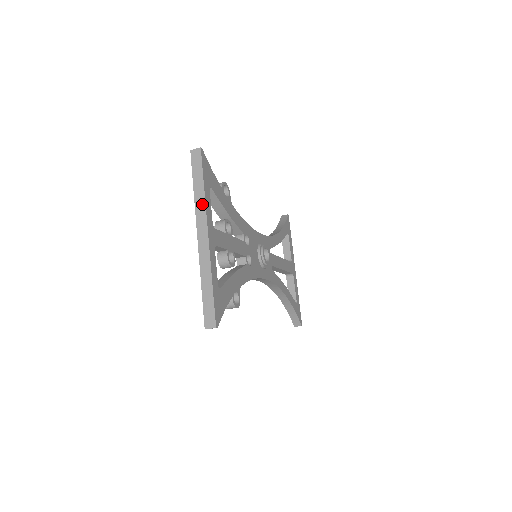
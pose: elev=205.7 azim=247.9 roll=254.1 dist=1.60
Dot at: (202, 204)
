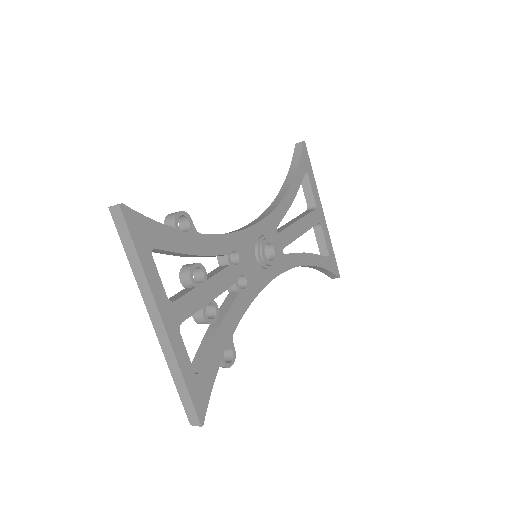
Dot at: (145, 284)
